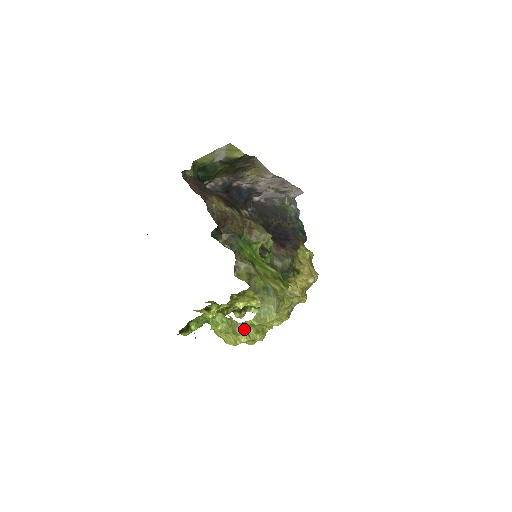
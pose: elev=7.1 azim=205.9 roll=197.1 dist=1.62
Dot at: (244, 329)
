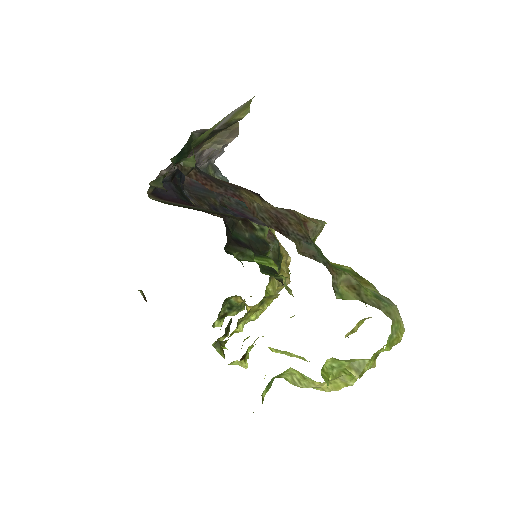
Dot at: (369, 363)
